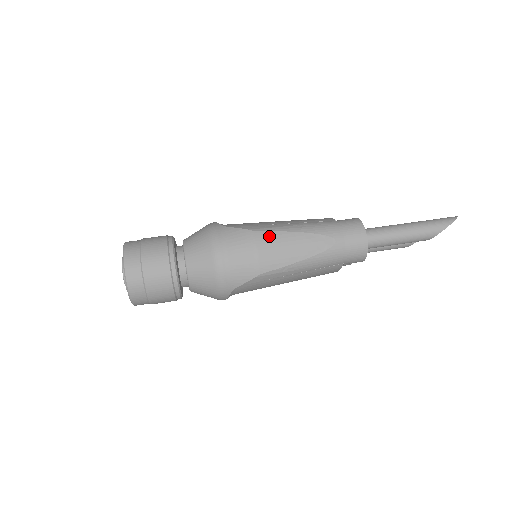
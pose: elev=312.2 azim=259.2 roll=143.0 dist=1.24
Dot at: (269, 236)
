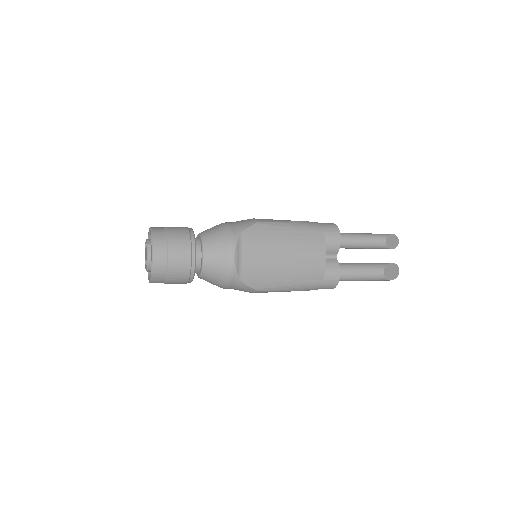
Dot at: occluded
